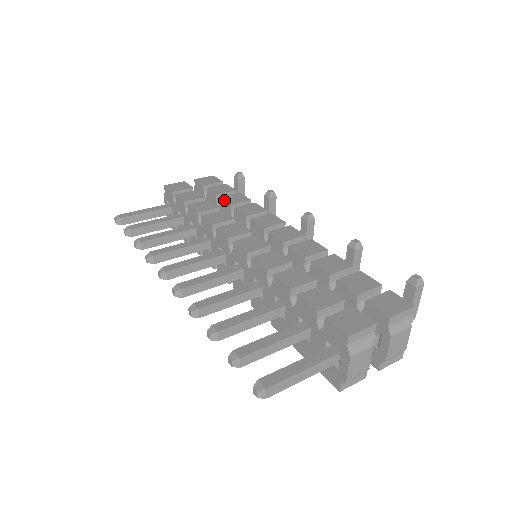
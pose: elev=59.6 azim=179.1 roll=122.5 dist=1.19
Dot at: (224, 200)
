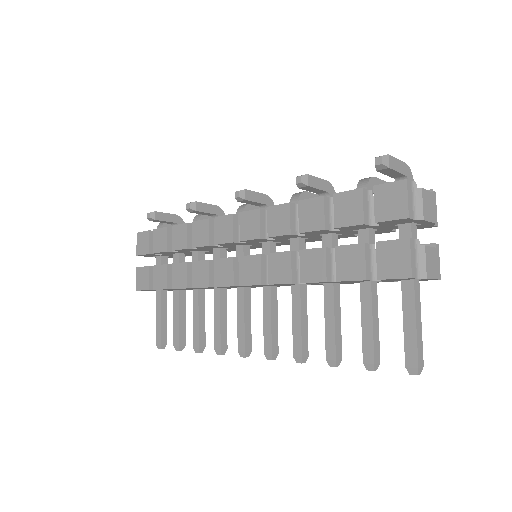
Dot at: (178, 250)
